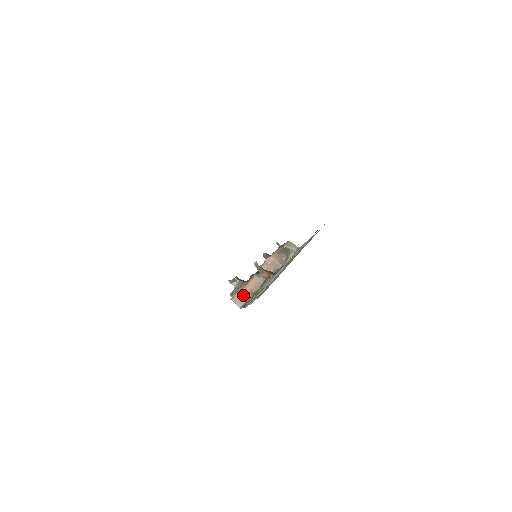
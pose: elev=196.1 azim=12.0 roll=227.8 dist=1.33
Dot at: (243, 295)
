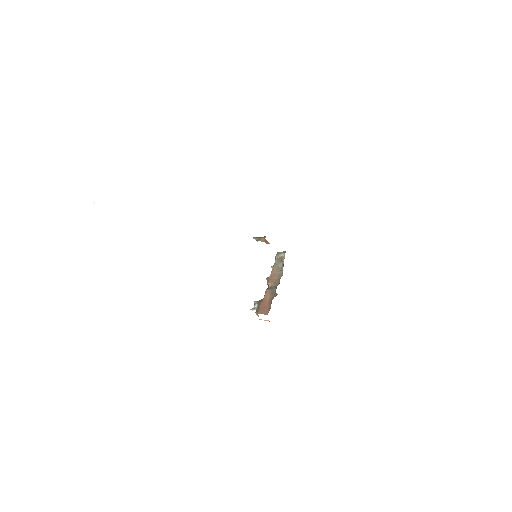
Dot at: (265, 306)
